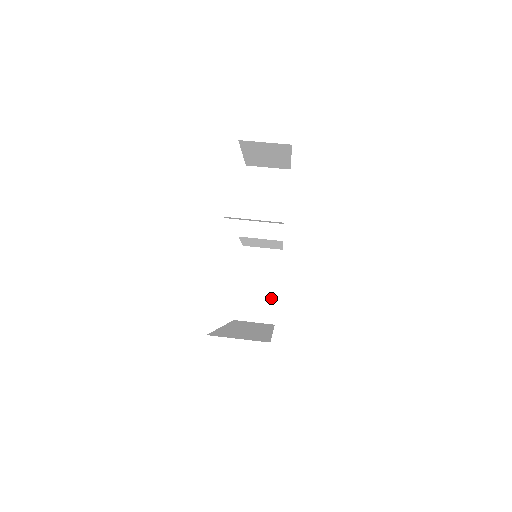
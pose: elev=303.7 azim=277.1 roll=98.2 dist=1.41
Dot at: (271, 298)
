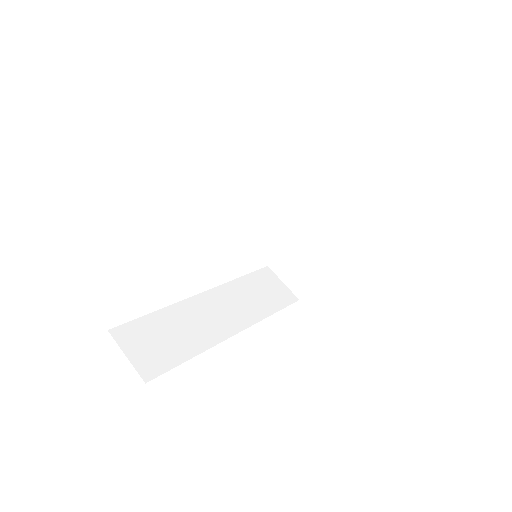
Dot at: (311, 274)
